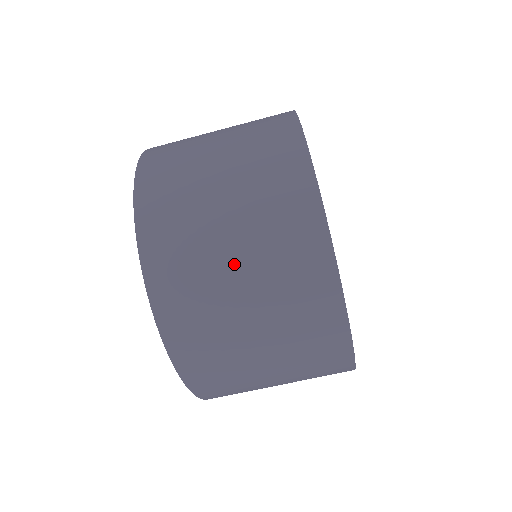
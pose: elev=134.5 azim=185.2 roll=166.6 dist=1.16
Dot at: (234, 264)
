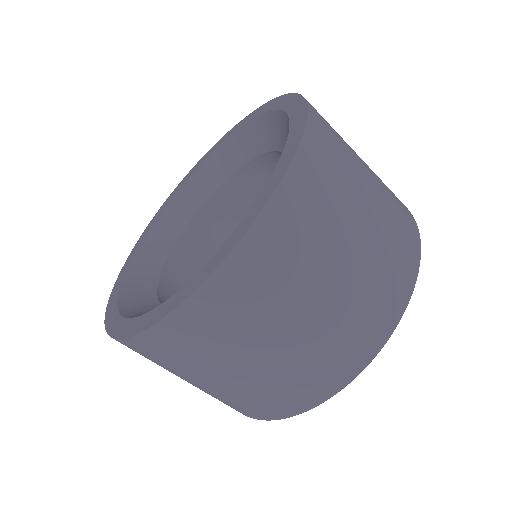
Dot at: (363, 210)
